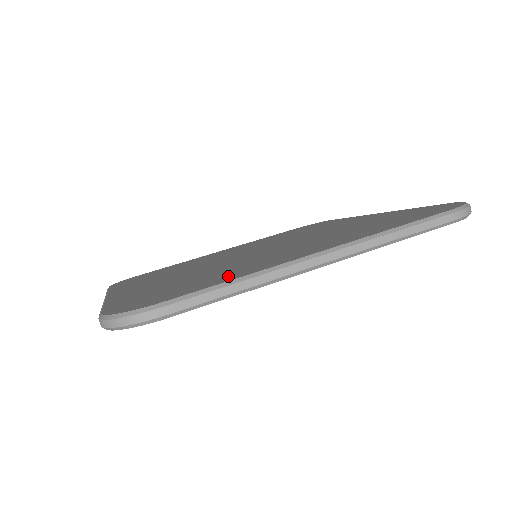
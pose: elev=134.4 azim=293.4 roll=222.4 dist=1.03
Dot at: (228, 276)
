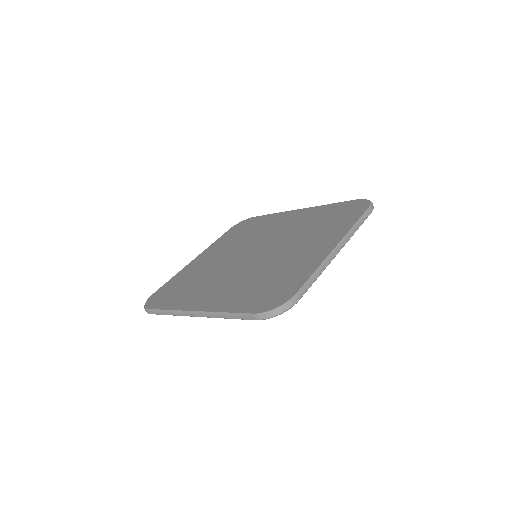
Dot at: (301, 272)
